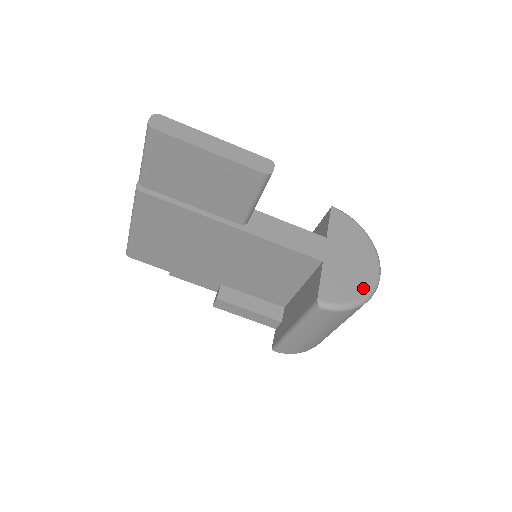
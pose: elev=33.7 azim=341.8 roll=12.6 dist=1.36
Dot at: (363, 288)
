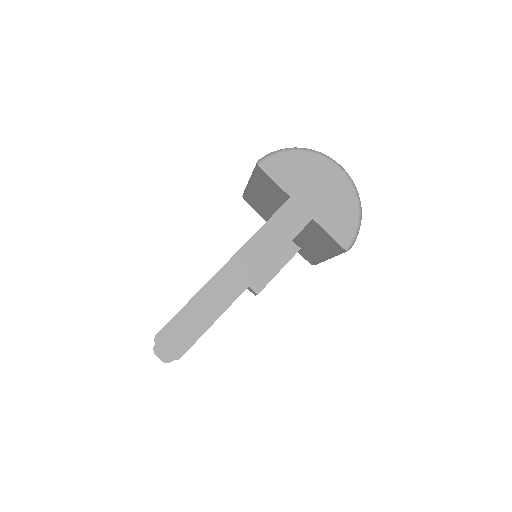
Dot at: (350, 198)
